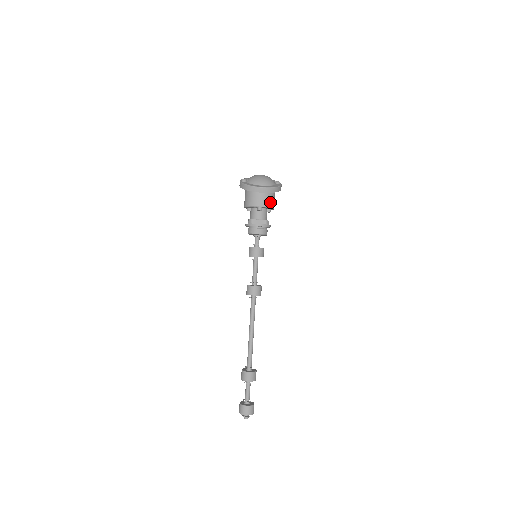
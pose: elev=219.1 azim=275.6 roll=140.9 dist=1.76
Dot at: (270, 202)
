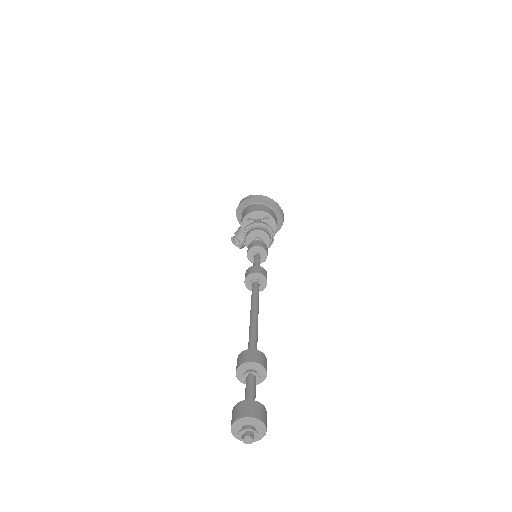
Dot at: (276, 222)
